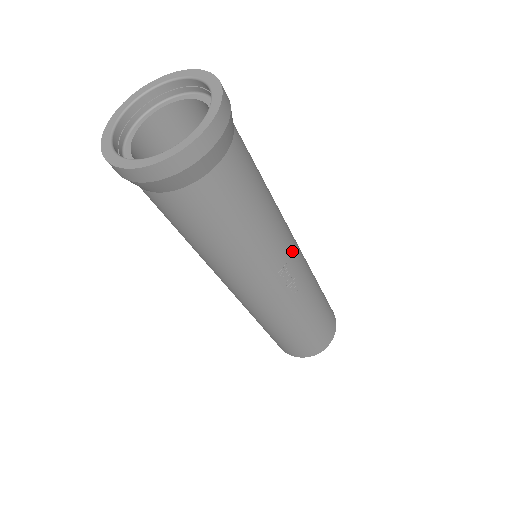
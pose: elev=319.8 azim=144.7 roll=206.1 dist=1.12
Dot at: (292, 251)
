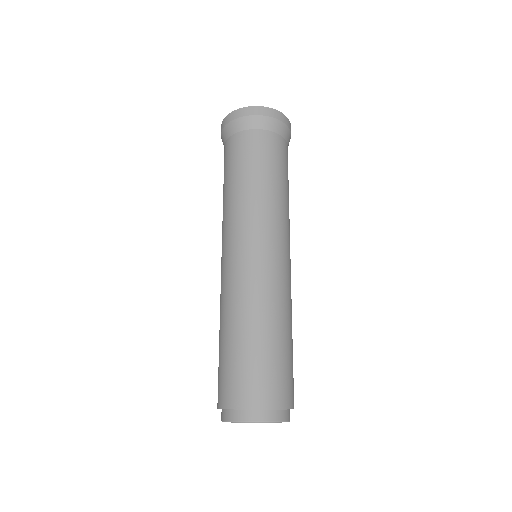
Dot at: occluded
